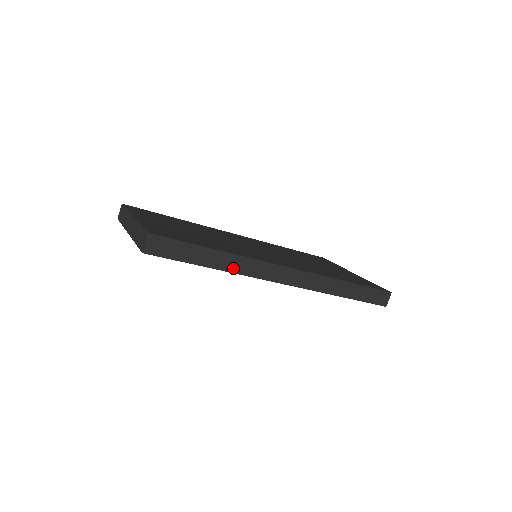
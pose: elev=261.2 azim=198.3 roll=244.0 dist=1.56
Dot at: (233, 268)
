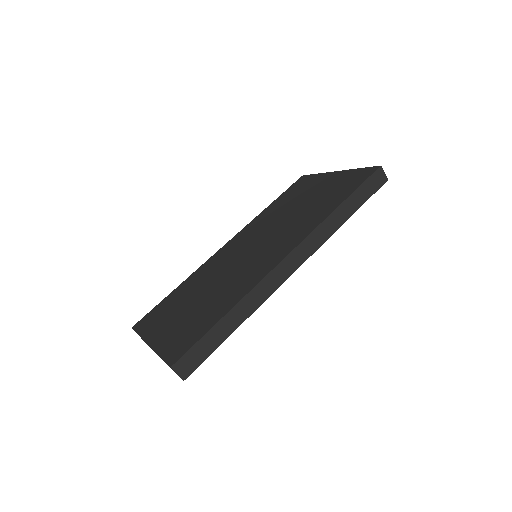
Dot at: (251, 308)
